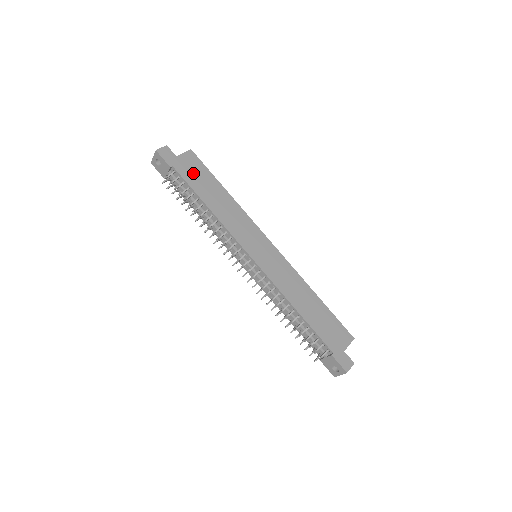
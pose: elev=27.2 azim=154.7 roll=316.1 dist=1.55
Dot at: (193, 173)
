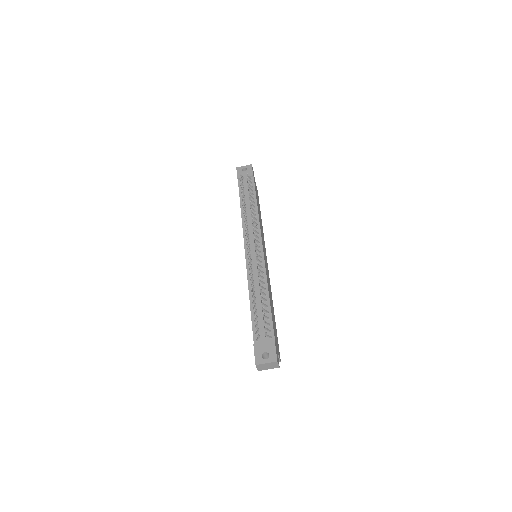
Dot at: occluded
